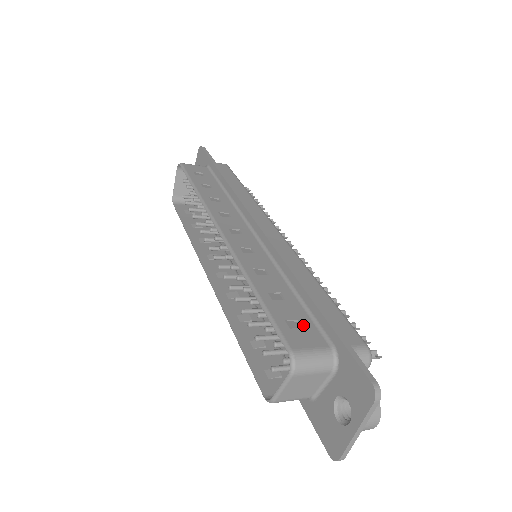
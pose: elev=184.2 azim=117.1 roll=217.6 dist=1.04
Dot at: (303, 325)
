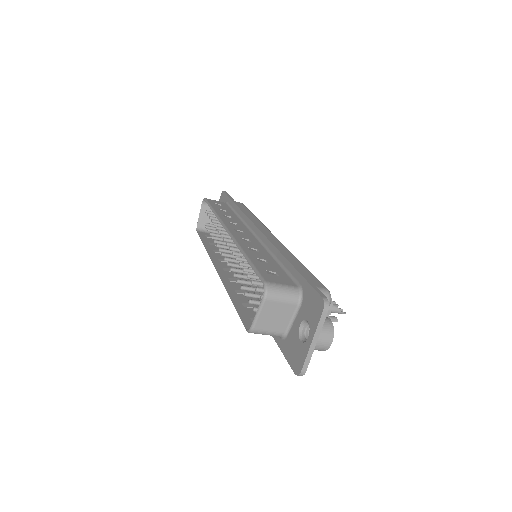
Dot at: (279, 275)
